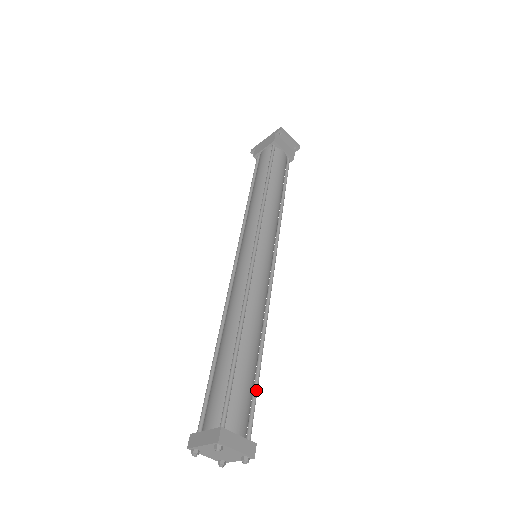
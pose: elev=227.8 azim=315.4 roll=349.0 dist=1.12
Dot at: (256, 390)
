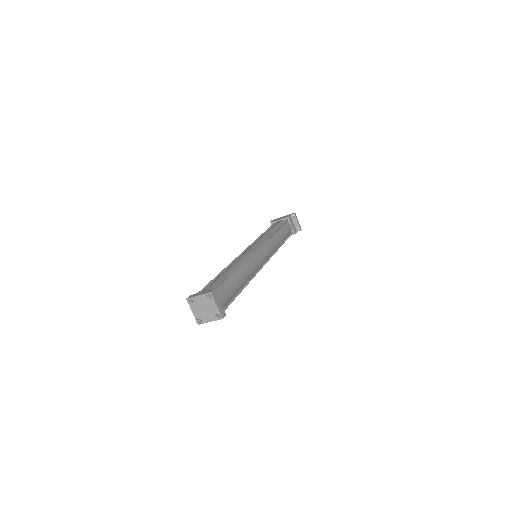
Dot at: (234, 298)
